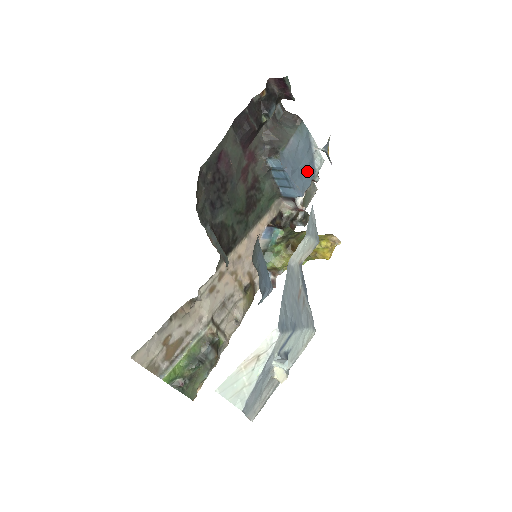
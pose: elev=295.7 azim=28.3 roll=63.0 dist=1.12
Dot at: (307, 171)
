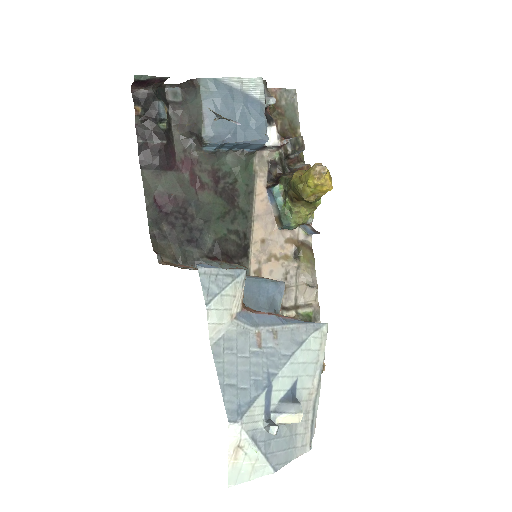
Dot at: (249, 114)
